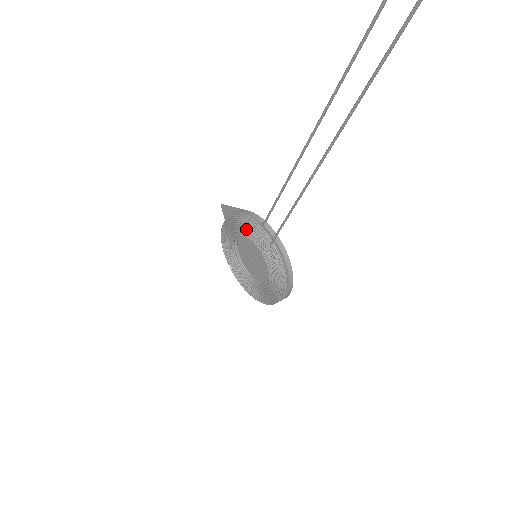
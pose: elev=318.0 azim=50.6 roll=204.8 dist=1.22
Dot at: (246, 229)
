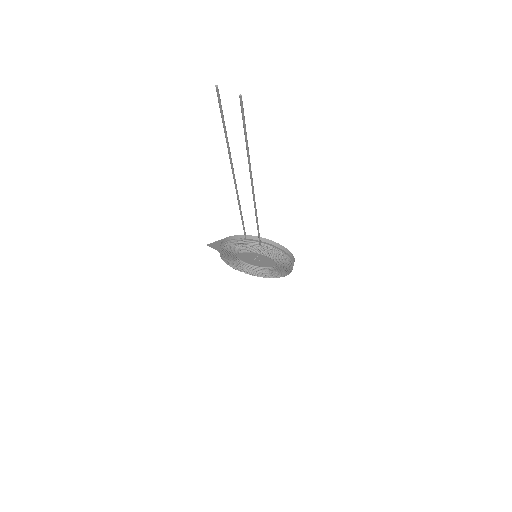
Dot at: (238, 249)
